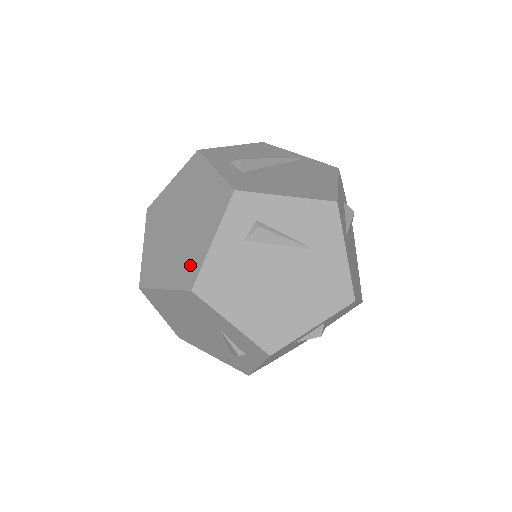
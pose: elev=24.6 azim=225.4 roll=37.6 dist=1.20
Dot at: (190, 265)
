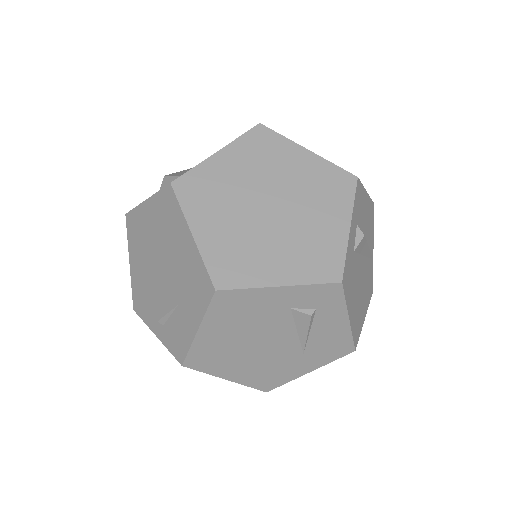
Dot at: (239, 266)
